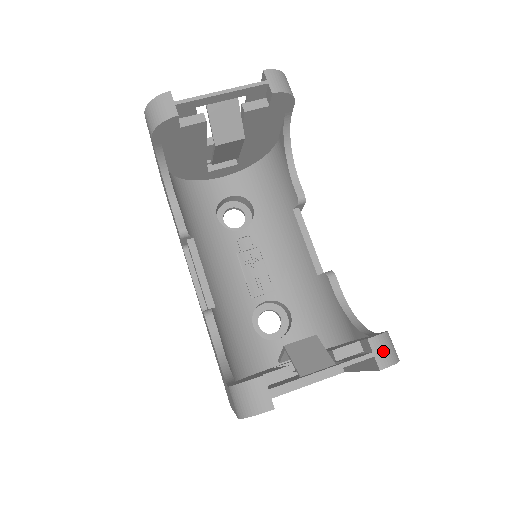
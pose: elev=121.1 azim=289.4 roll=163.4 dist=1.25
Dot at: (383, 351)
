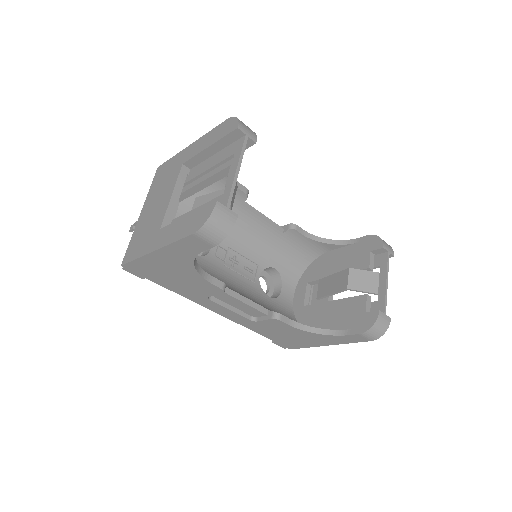
Dot at: (388, 247)
